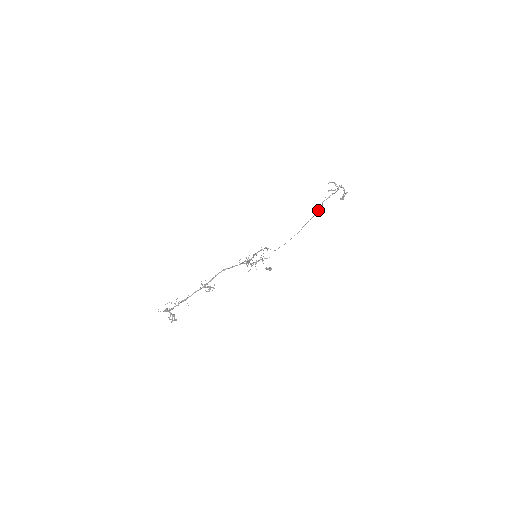
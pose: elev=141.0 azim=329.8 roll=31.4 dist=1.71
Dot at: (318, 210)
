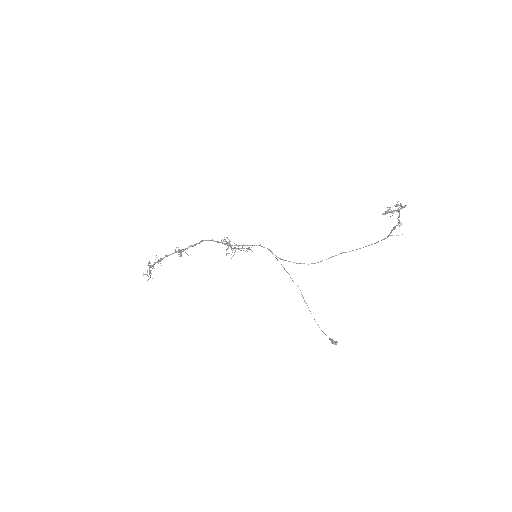
Dot at: (374, 243)
